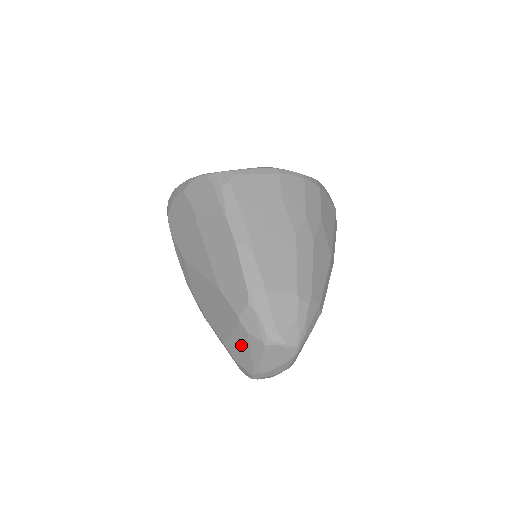
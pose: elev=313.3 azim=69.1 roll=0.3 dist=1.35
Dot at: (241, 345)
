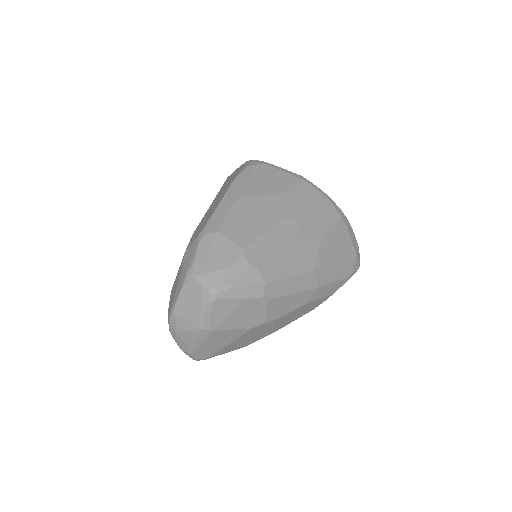
Dot at: (176, 283)
